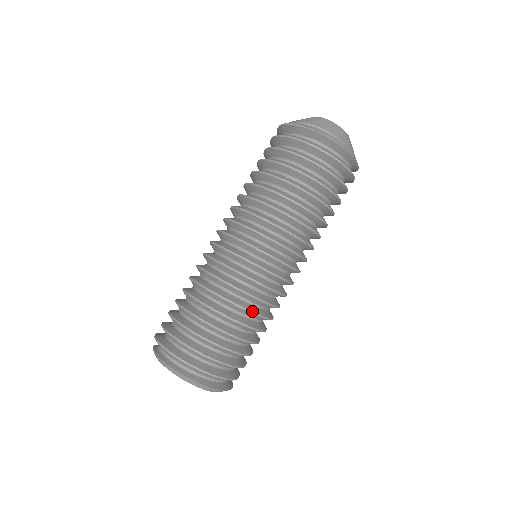
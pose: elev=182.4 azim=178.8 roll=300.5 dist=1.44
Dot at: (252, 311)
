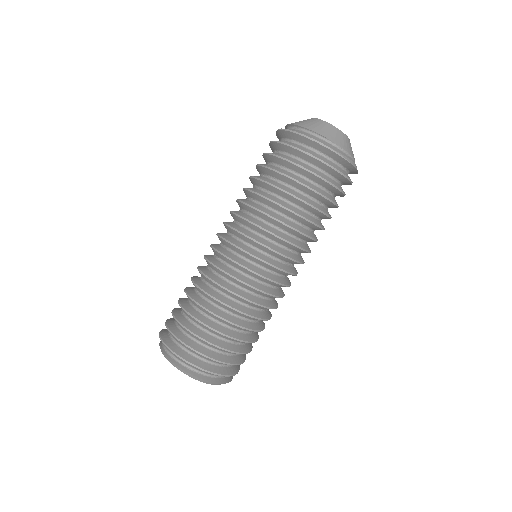
Dot at: (271, 316)
